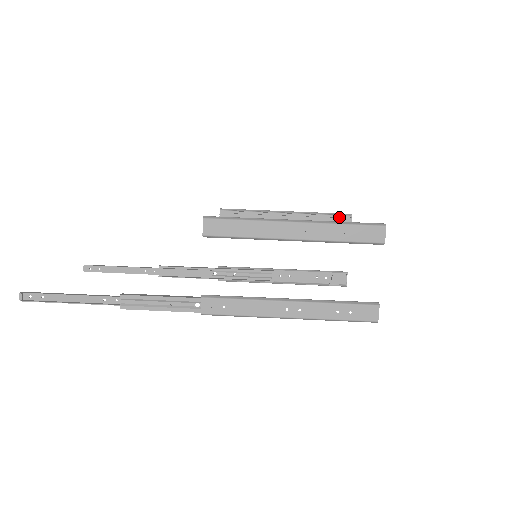
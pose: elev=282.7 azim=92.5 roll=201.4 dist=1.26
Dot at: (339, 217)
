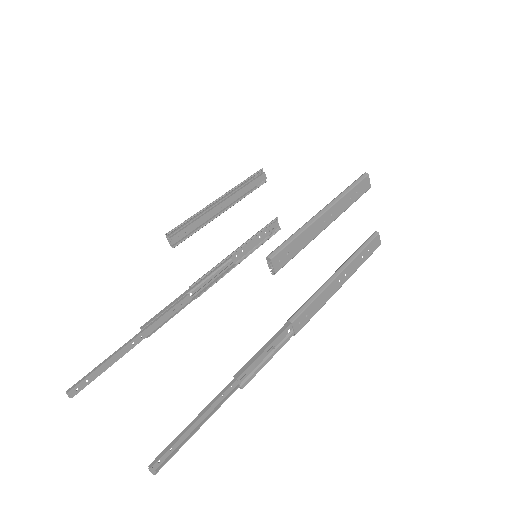
Dot at: (255, 177)
